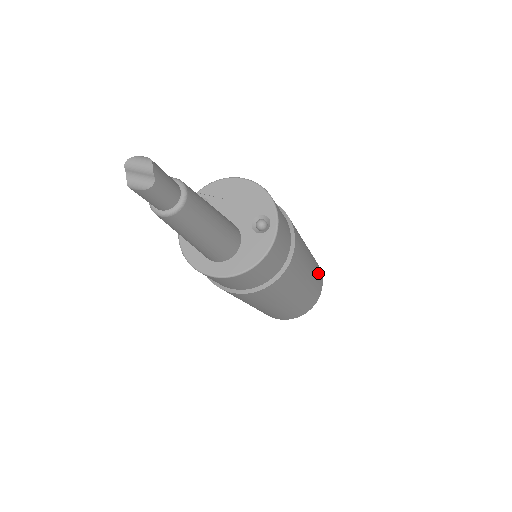
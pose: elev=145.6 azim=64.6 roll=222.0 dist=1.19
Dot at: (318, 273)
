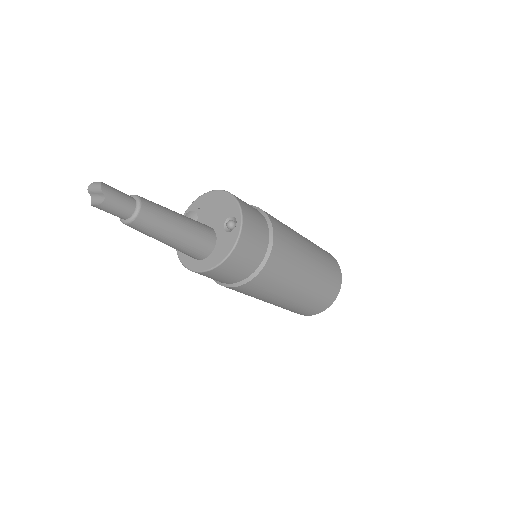
Dot at: (330, 268)
